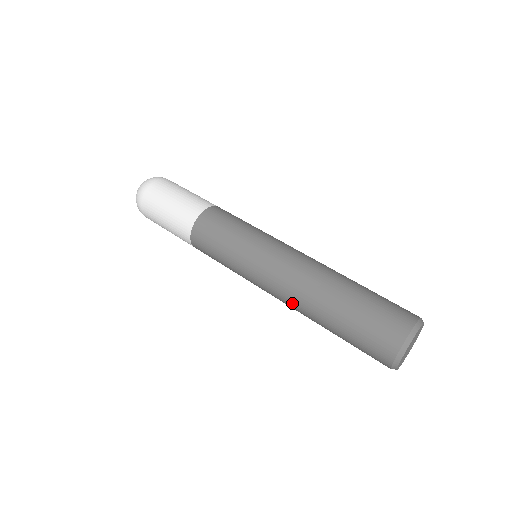
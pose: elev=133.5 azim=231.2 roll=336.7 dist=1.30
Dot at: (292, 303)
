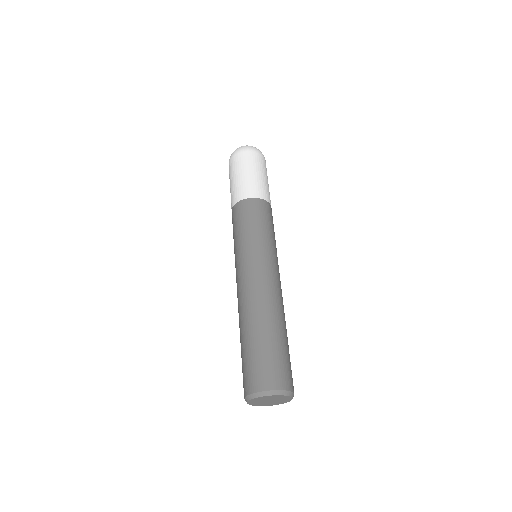
Dot at: occluded
